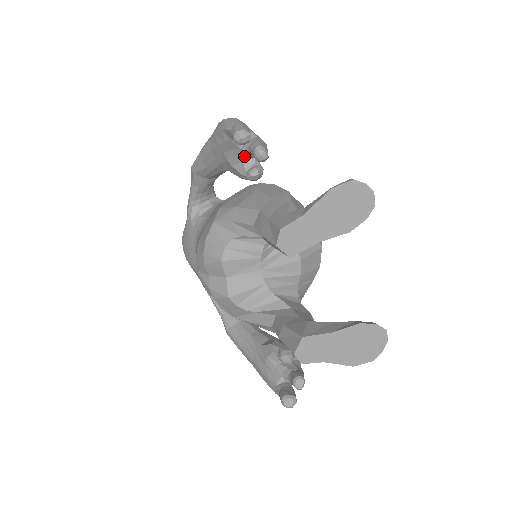
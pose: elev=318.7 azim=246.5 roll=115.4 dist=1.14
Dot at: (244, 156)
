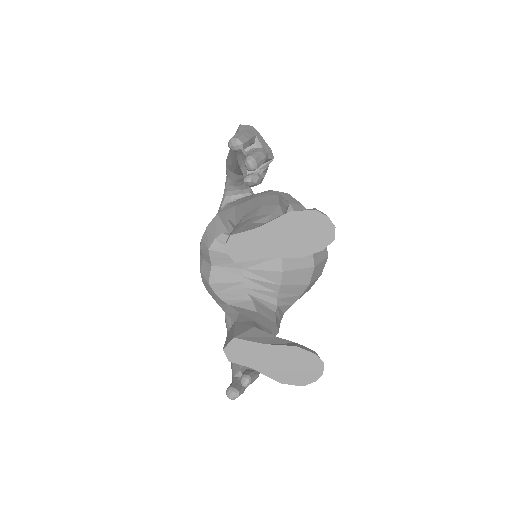
Dot at: occluded
